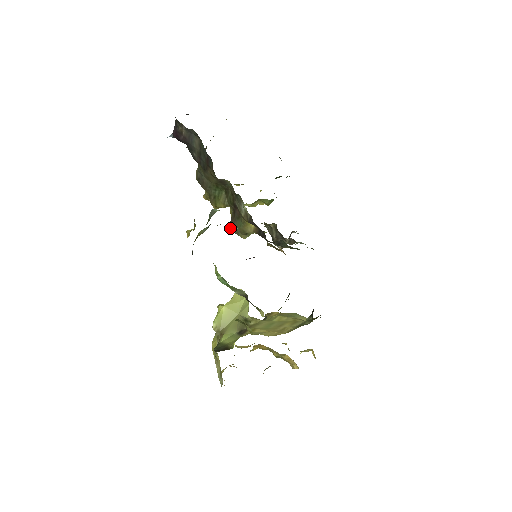
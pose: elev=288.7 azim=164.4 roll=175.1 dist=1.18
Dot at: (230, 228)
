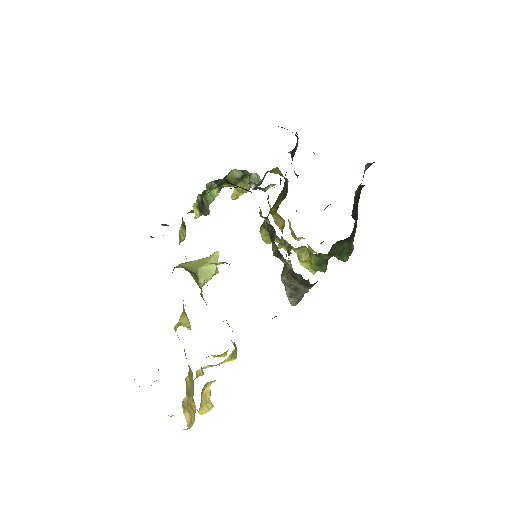
Dot at: occluded
